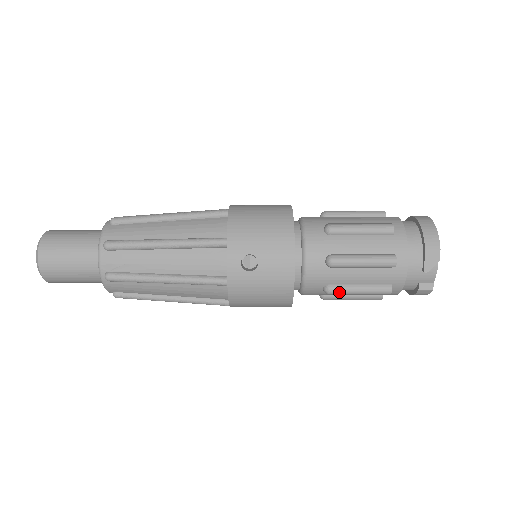
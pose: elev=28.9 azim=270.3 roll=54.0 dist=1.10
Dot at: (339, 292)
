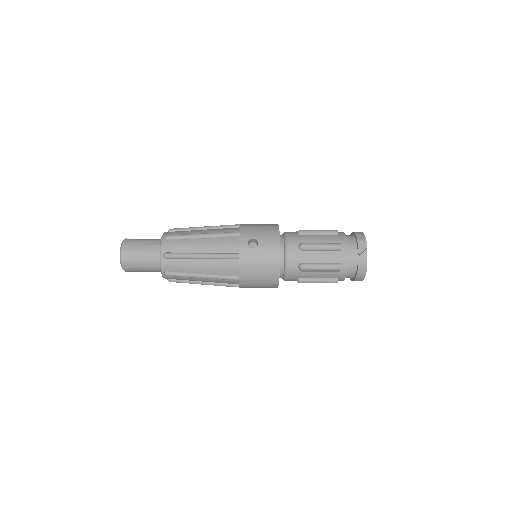
Dot at: (308, 267)
